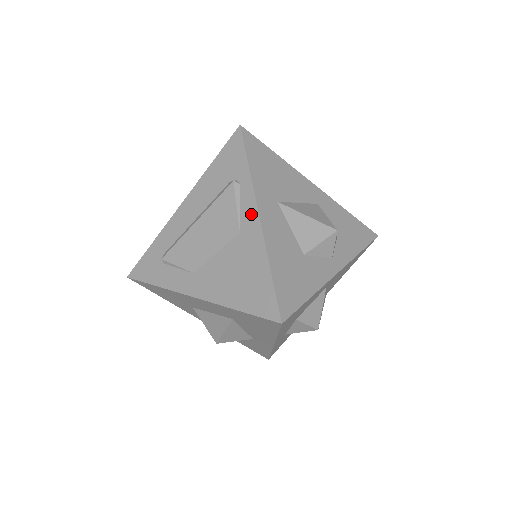
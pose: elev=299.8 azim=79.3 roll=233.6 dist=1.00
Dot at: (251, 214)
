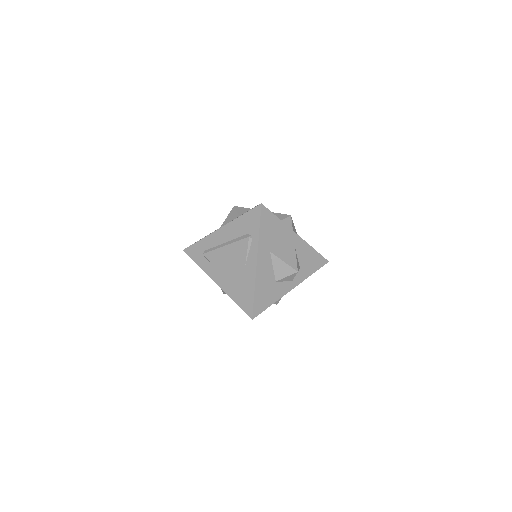
Dot at: (253, 259)
